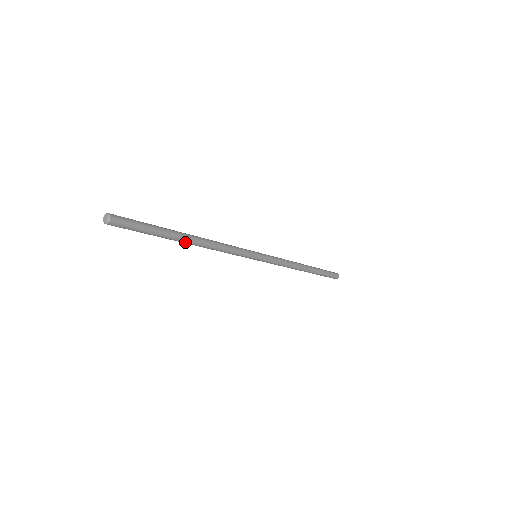
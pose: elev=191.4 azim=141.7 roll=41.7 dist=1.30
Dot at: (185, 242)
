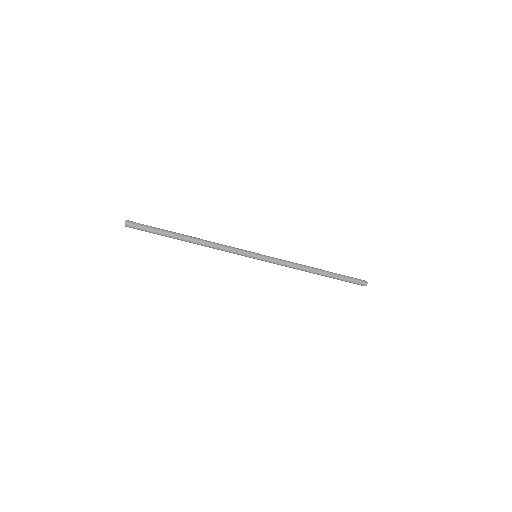
Dot at: (185, 239)
